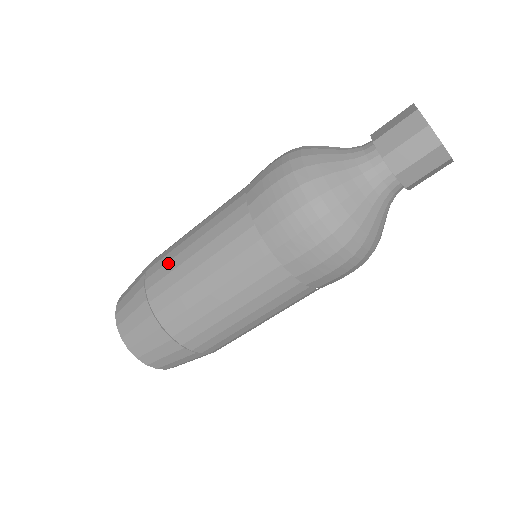
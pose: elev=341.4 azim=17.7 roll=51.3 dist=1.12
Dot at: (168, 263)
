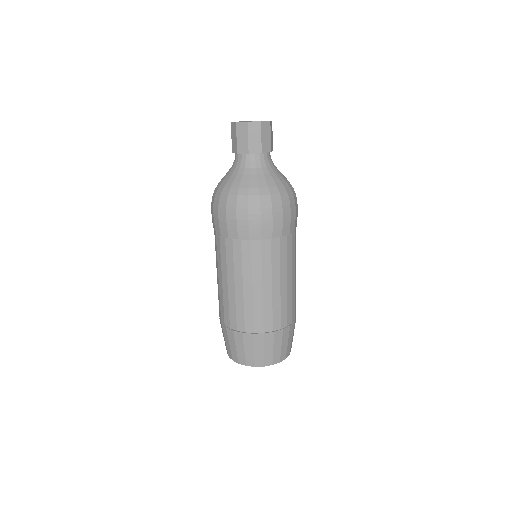
Dot at: (229, 307)
